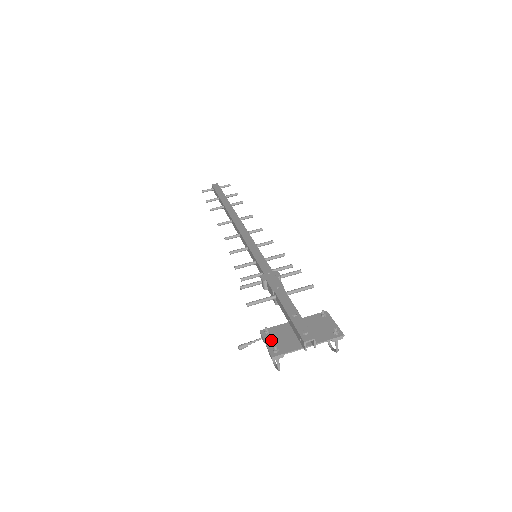
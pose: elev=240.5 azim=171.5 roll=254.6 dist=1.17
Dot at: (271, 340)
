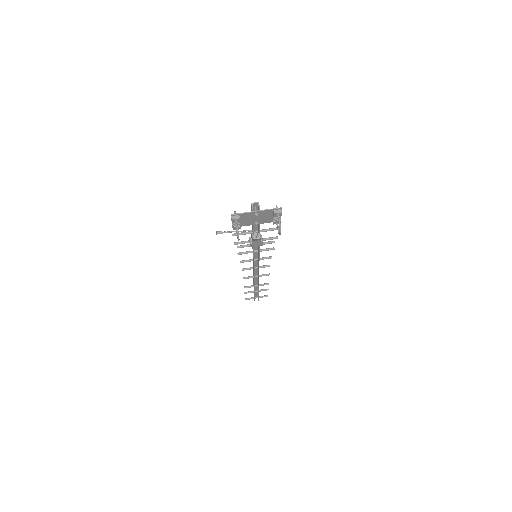
Dot at: occluded
